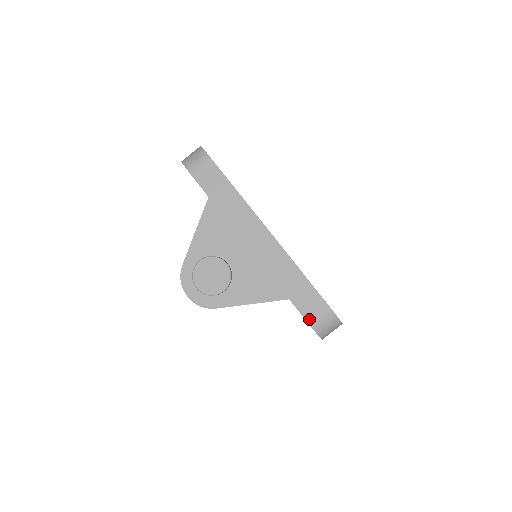
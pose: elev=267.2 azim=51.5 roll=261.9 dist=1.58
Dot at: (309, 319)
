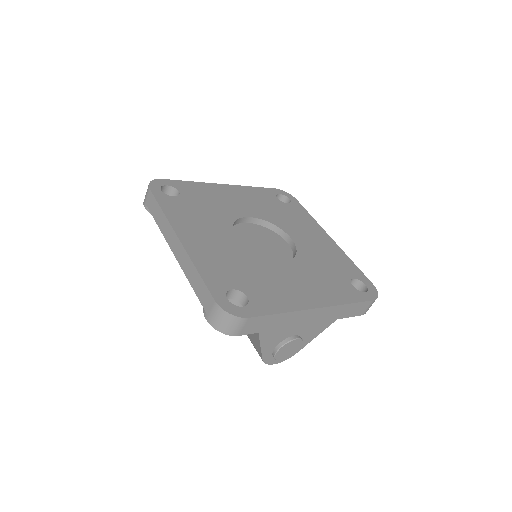
Dot at: (363, 314)
